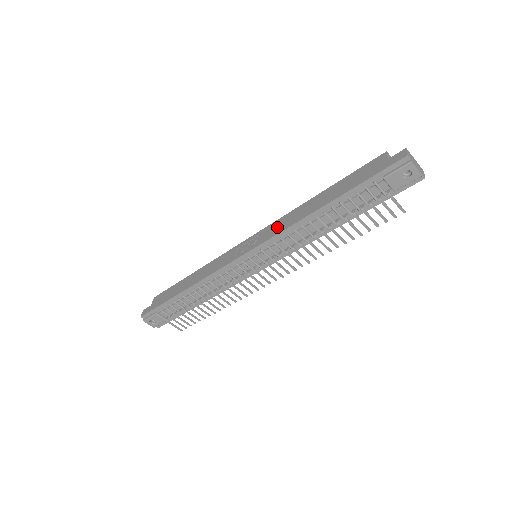
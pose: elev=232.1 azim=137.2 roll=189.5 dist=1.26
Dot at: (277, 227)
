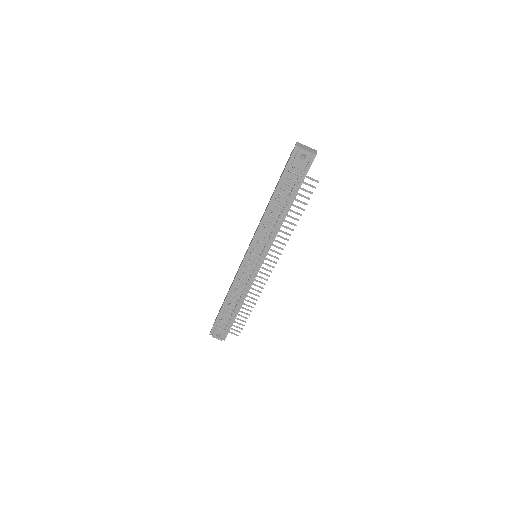
Dot at: occluded
